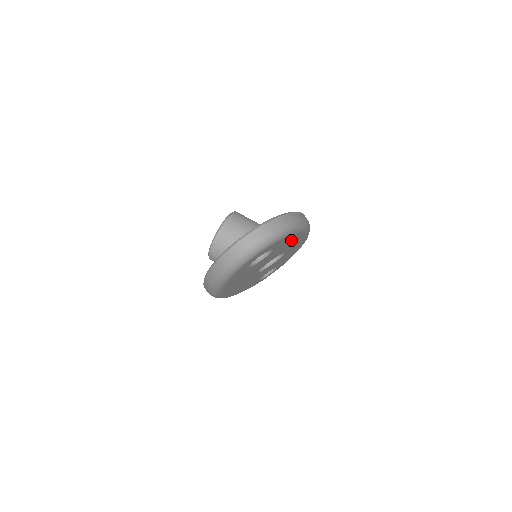
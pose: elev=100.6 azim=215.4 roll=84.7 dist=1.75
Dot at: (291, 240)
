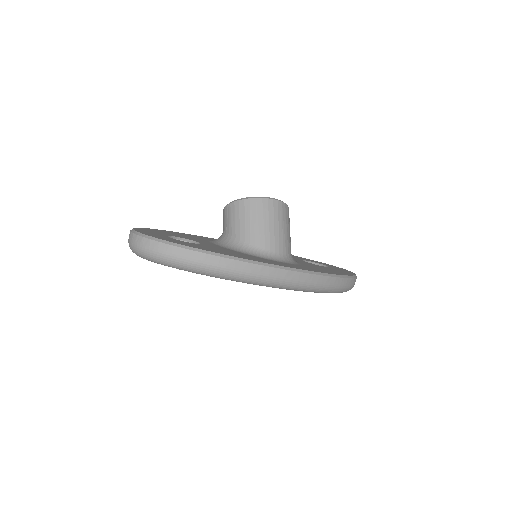
Dot at: occluded
